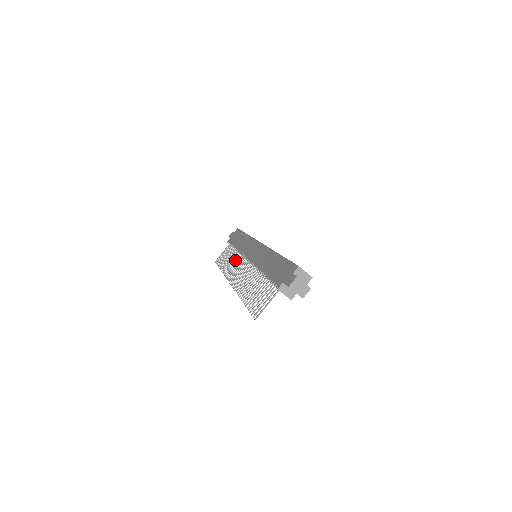
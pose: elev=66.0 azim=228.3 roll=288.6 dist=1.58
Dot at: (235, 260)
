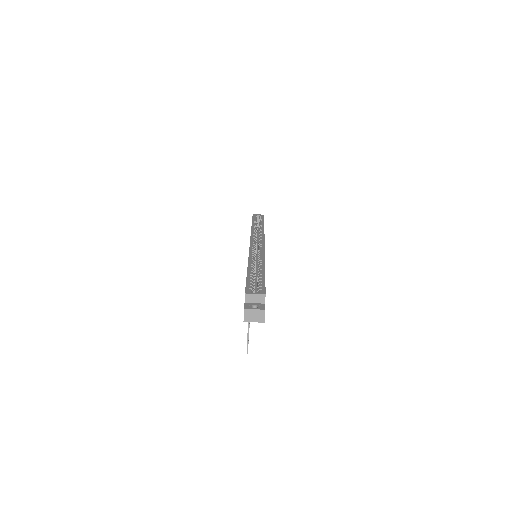
Dot at: occluded
